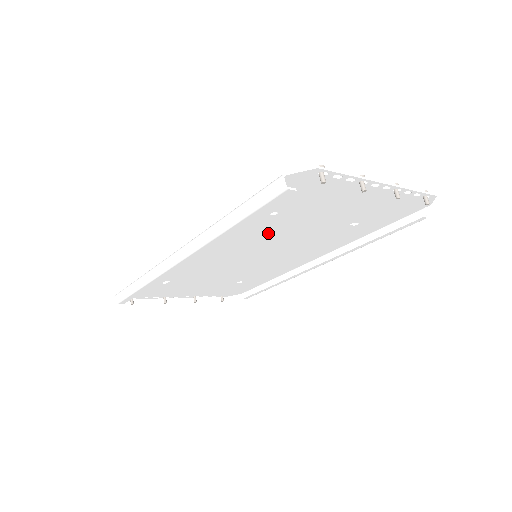
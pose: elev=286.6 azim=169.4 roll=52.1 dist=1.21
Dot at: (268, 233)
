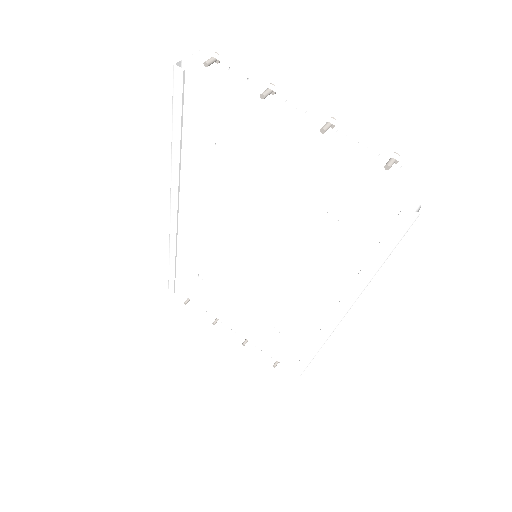
Dot at: (238, 197)
